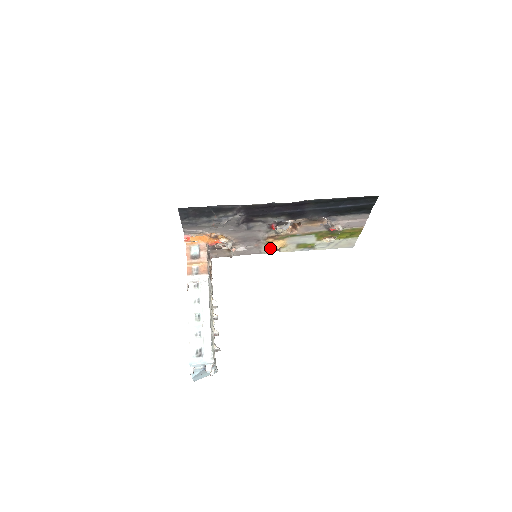
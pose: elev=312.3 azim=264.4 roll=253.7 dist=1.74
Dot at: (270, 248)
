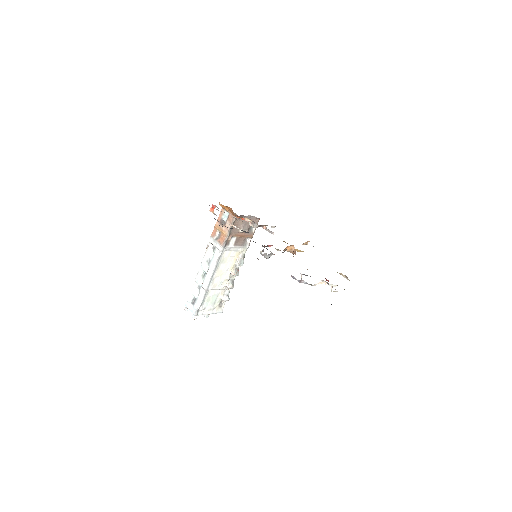
Dot at: occluded
